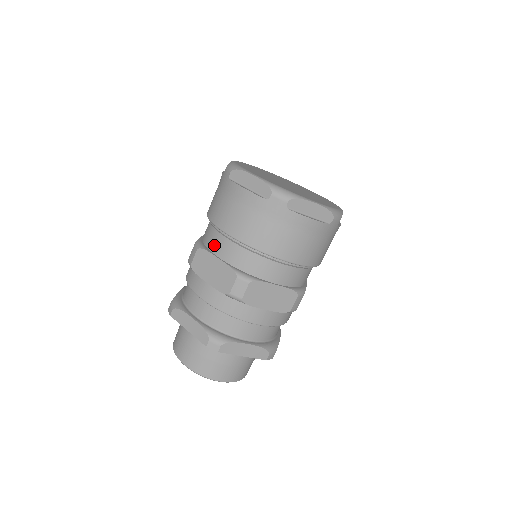
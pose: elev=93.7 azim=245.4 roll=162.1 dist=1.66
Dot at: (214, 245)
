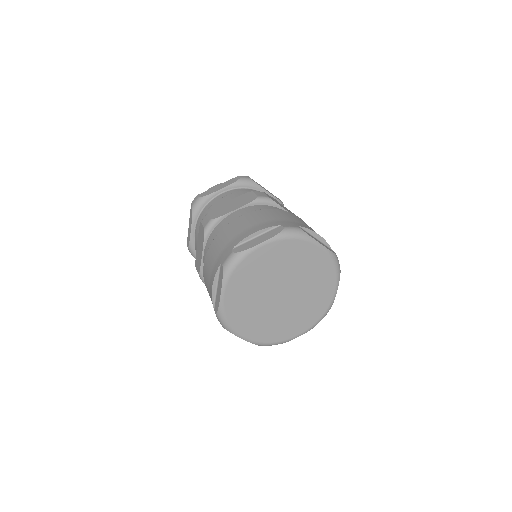
Dot at: (207, 246)
